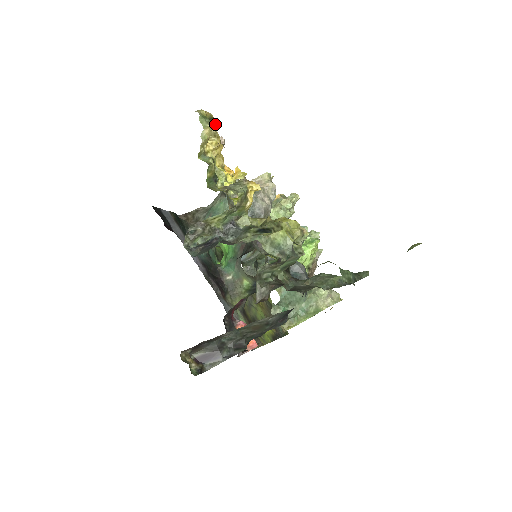
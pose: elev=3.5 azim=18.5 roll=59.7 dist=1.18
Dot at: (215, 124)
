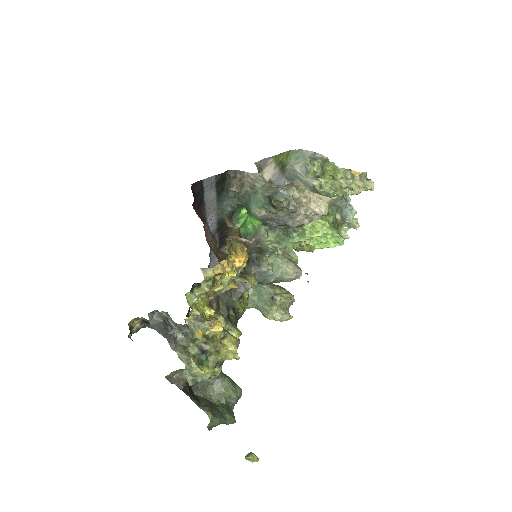
Dot at: (224, 274)
